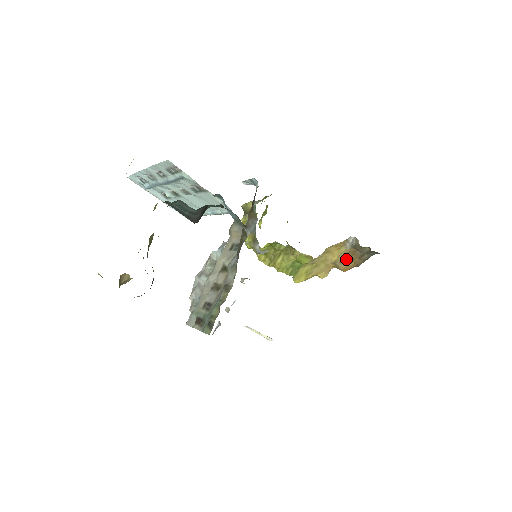
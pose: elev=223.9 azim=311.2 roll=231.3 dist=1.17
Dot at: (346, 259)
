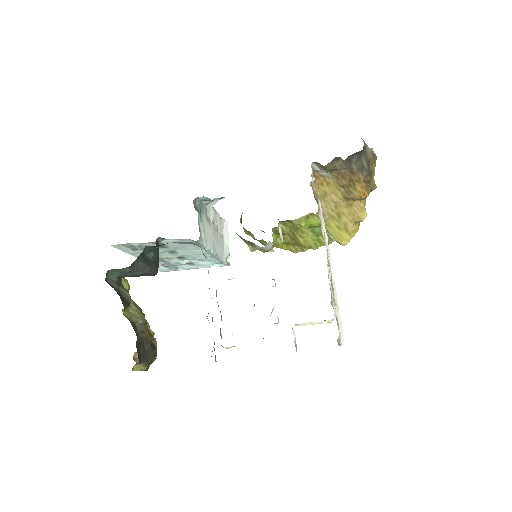
Dot at: (346, 186)
